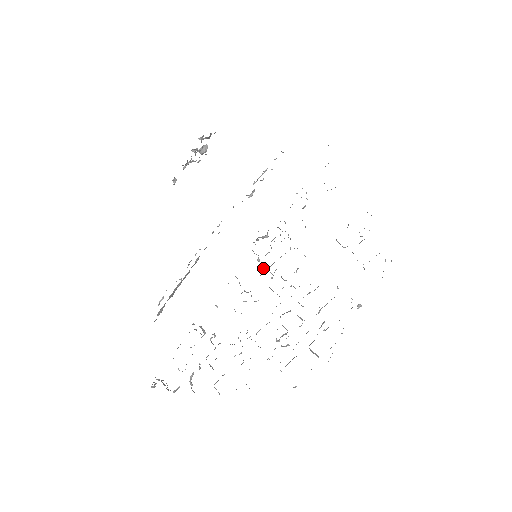
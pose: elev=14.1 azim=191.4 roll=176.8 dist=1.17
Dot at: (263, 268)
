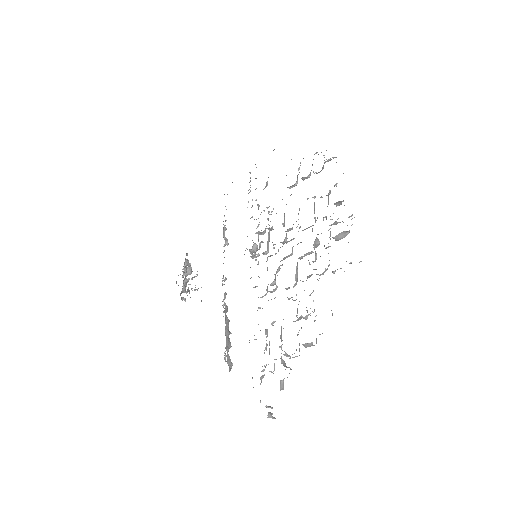
Dot at: (265, 253)
